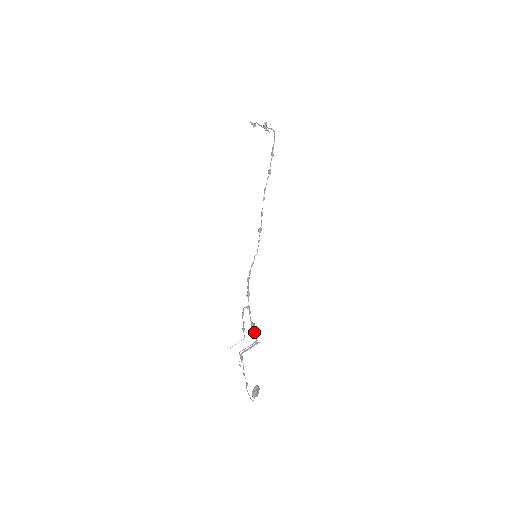
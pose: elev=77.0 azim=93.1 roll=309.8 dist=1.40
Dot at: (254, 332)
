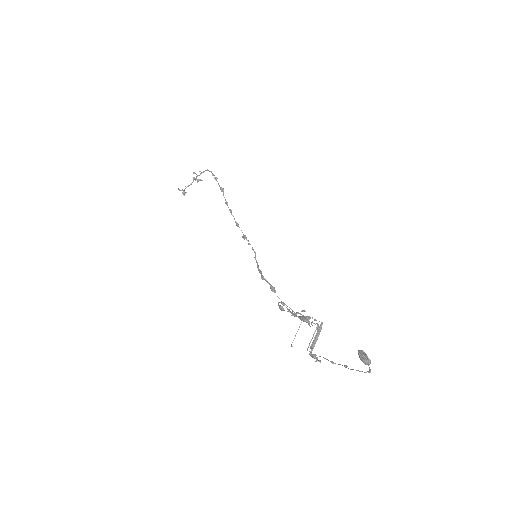
Dot at: (308, 316)
